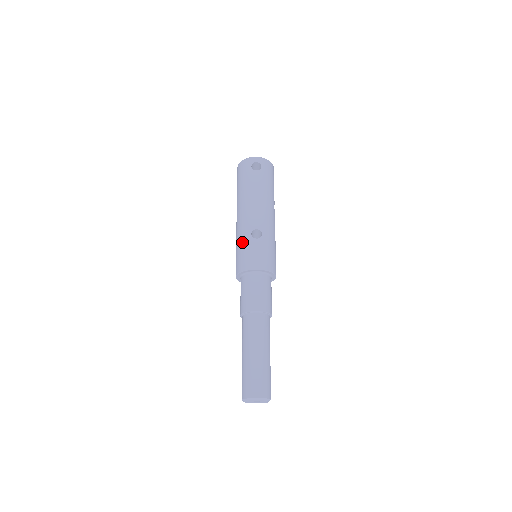
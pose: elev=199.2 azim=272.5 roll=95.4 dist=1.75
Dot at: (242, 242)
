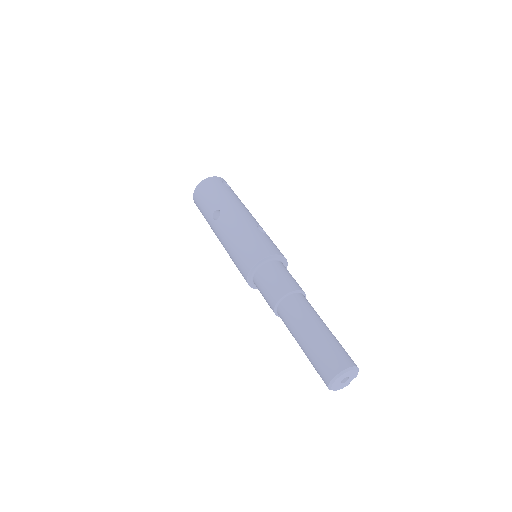
Dot at: (251, 234)
